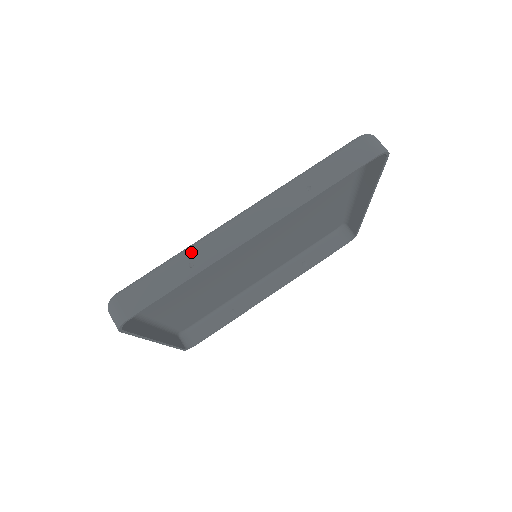
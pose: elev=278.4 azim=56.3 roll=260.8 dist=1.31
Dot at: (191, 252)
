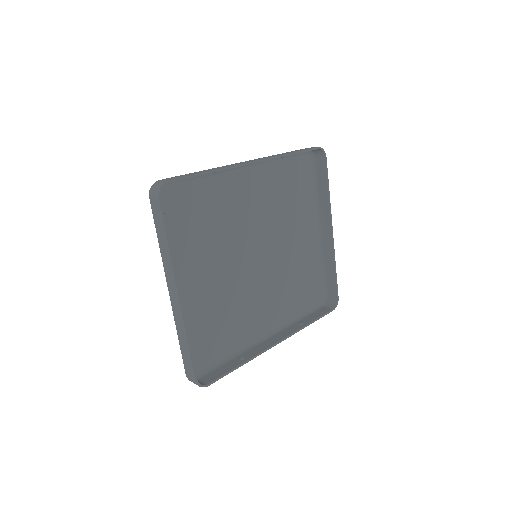
Dot at: occluded
